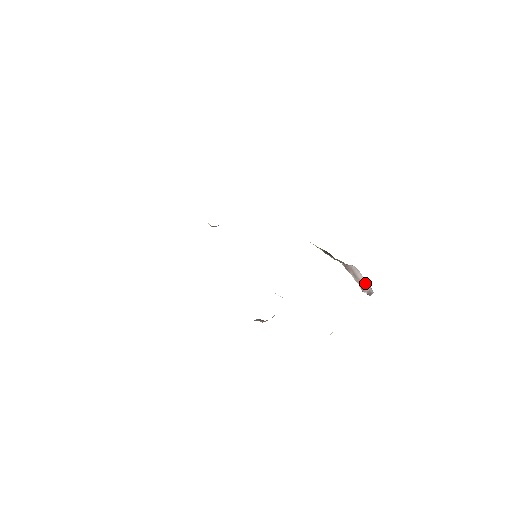
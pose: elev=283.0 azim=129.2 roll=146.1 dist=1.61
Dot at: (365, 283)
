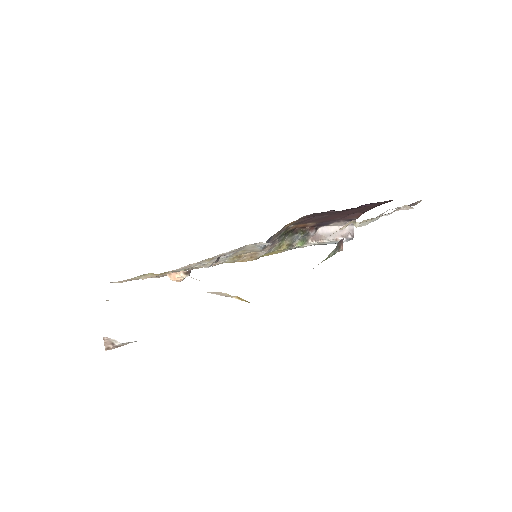
Dot at: occluded
